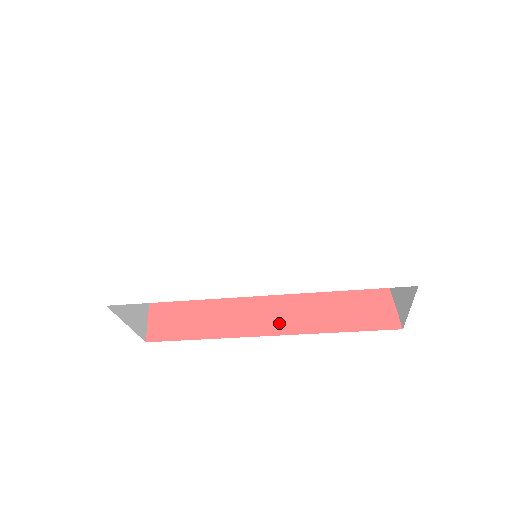
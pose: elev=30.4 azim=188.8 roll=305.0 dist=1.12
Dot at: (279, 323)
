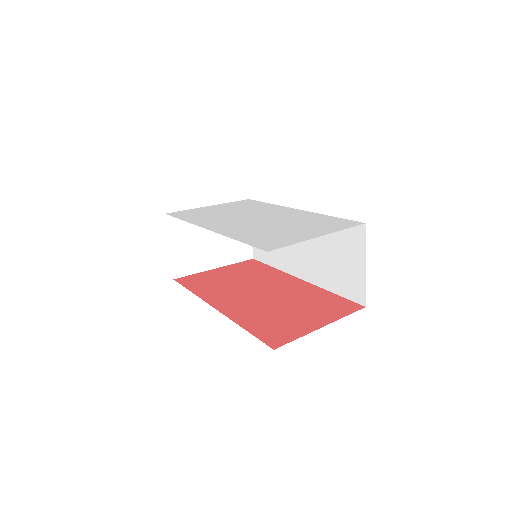
Dot at: (227, 307)
